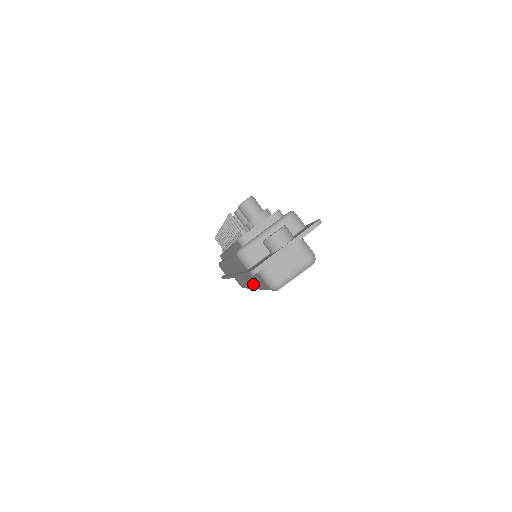
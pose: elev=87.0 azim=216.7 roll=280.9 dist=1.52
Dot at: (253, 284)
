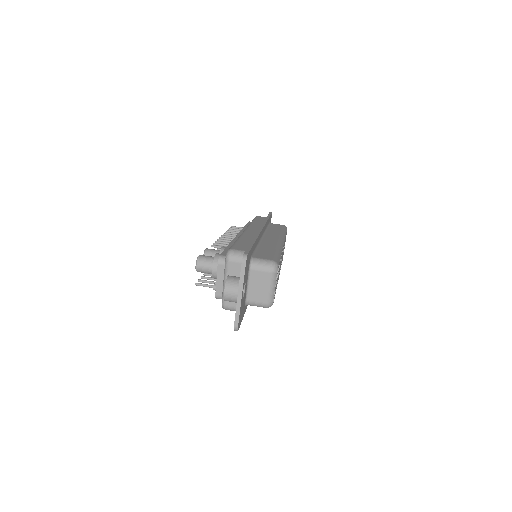
Dot at: occluded
